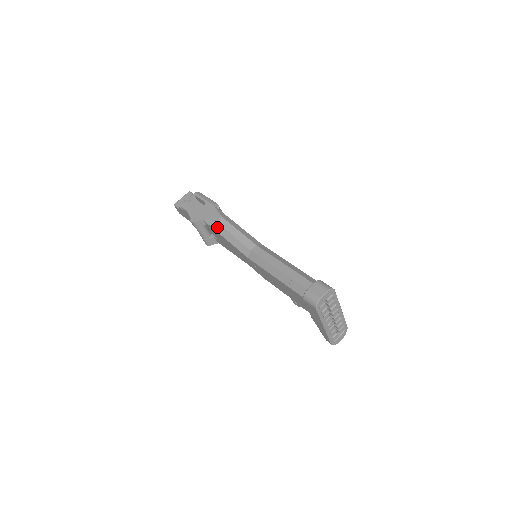
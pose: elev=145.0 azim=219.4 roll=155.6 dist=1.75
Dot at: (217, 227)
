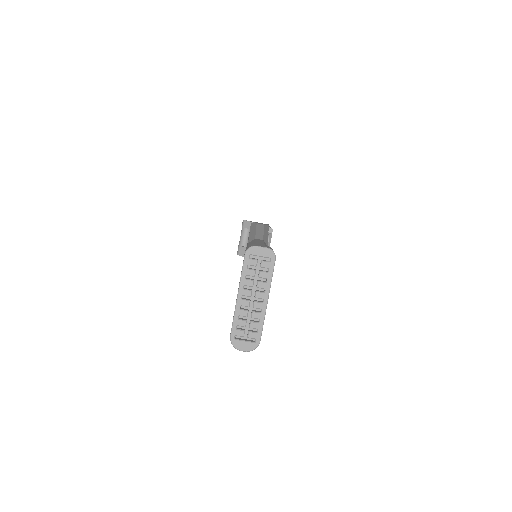
Dot at: (253, 226)
